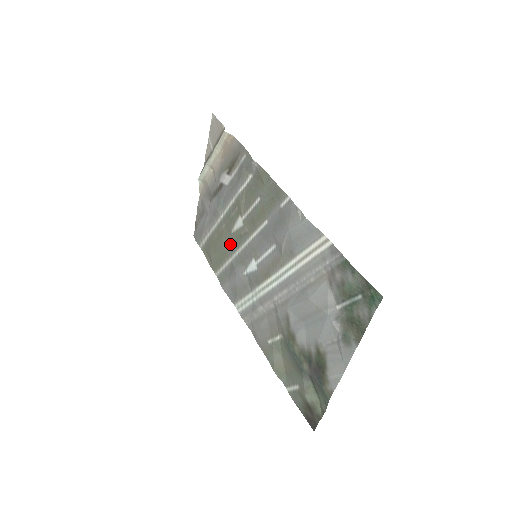
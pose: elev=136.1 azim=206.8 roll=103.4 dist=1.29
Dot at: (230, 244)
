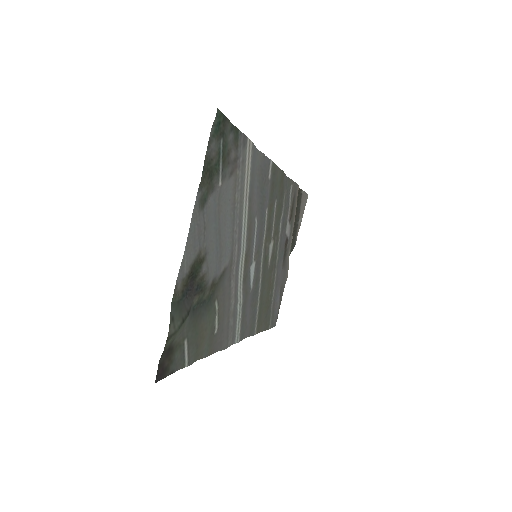
Dot at: (264, 280)
